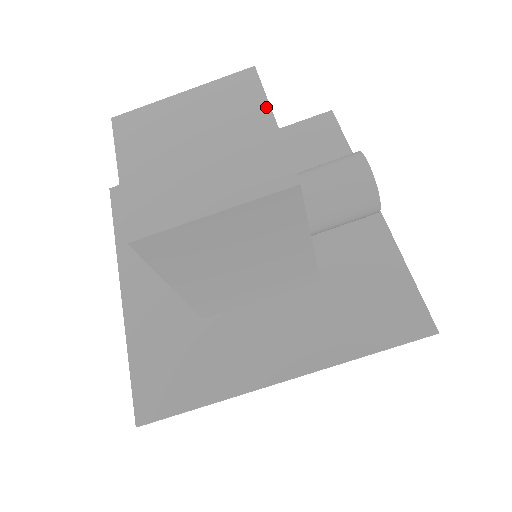
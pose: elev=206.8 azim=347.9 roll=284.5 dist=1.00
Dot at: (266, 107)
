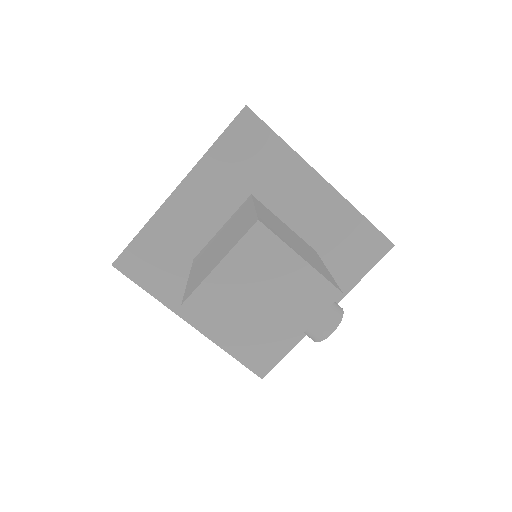
Dot at: (311, 322)
